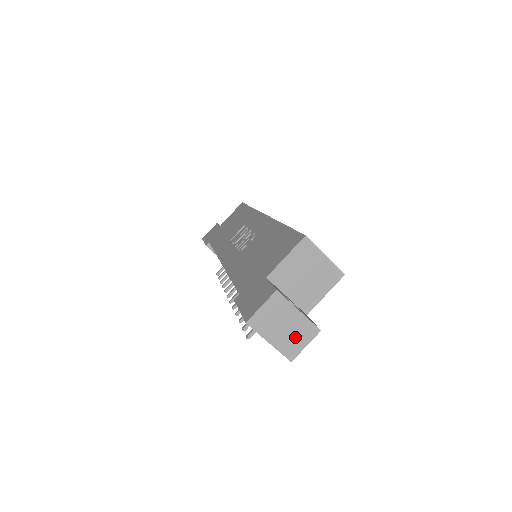
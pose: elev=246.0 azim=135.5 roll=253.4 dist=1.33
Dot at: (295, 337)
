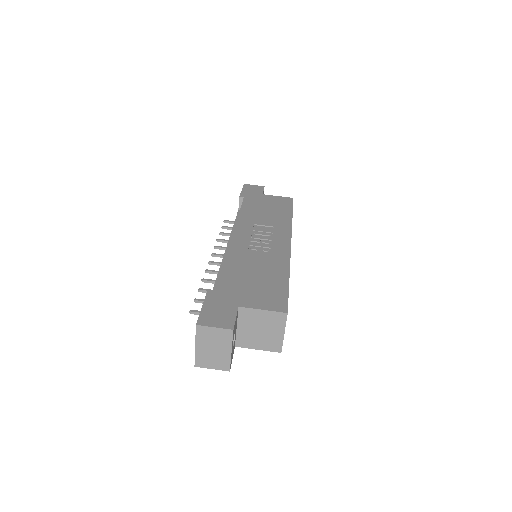
Dot at: (212, 359)
